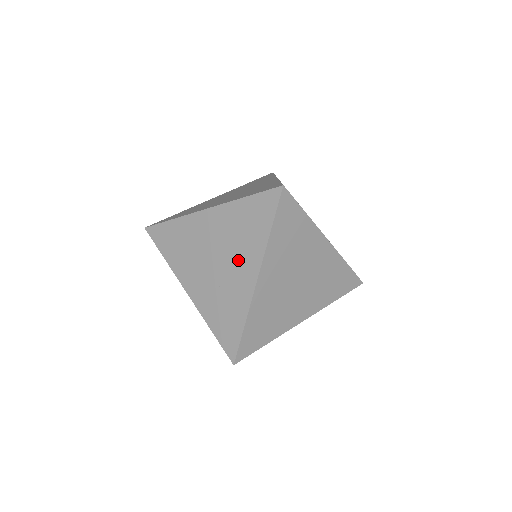
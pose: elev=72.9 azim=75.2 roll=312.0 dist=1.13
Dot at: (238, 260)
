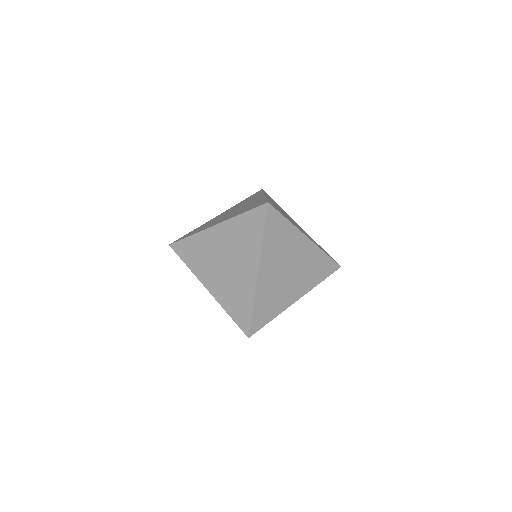
Dot at: (242, 260)
